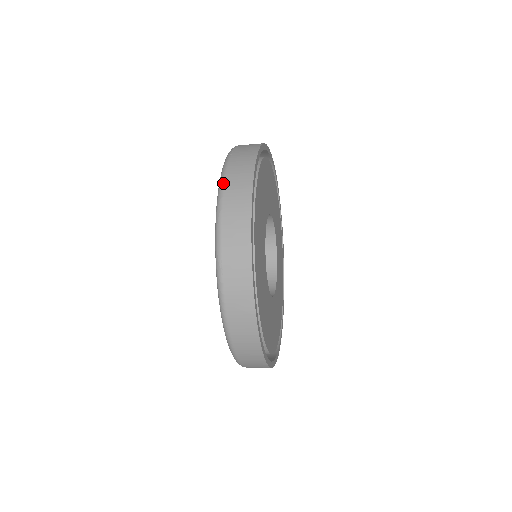
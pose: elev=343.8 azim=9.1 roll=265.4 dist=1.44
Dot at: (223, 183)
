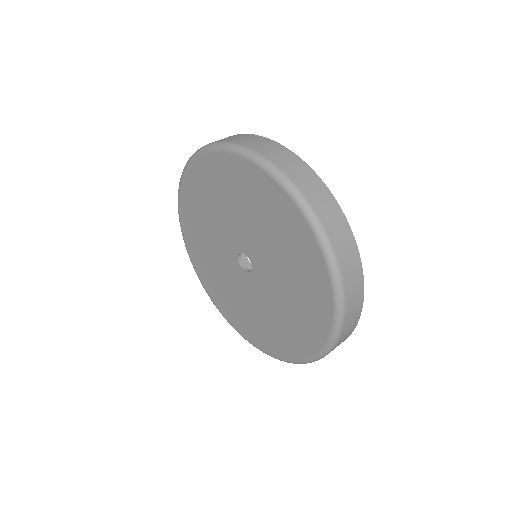
Dot at: (299, 191)
